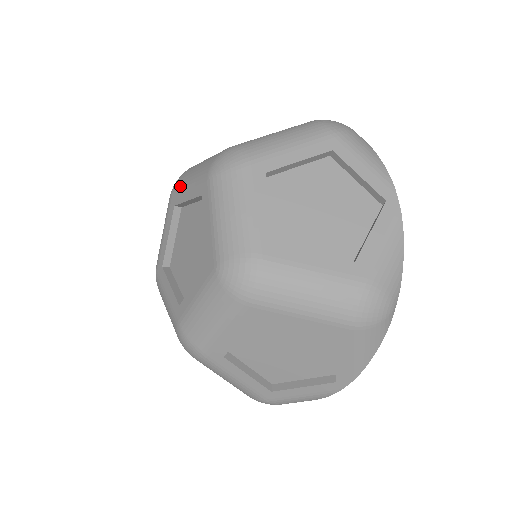
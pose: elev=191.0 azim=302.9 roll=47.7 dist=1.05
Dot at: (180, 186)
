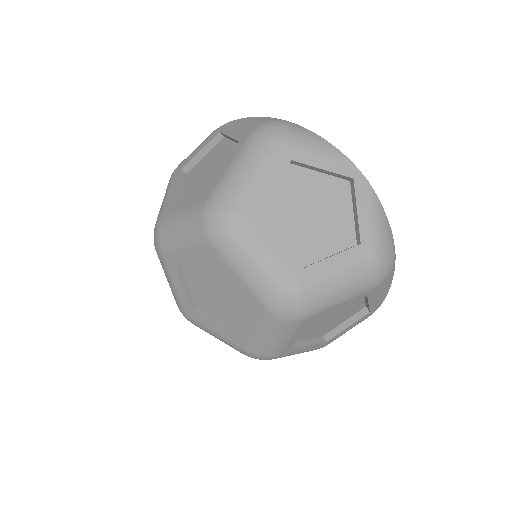
Dot at: (170, 248)
